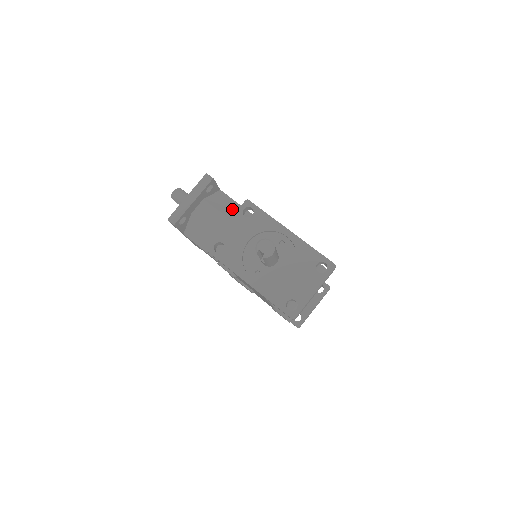
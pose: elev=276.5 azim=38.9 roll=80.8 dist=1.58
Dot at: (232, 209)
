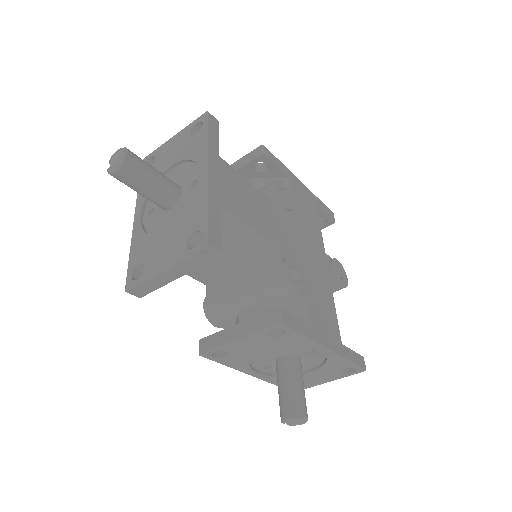
Dot at: (239, 249)
